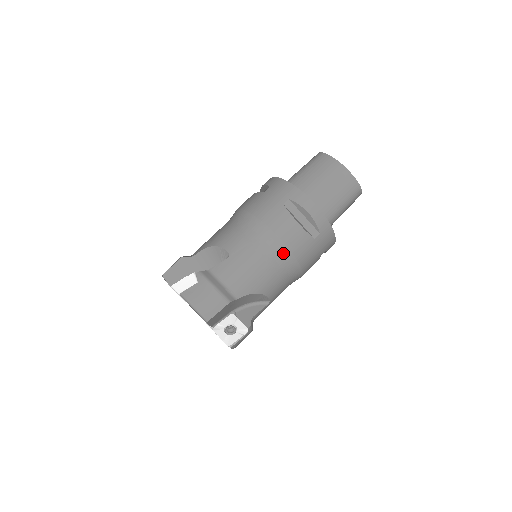
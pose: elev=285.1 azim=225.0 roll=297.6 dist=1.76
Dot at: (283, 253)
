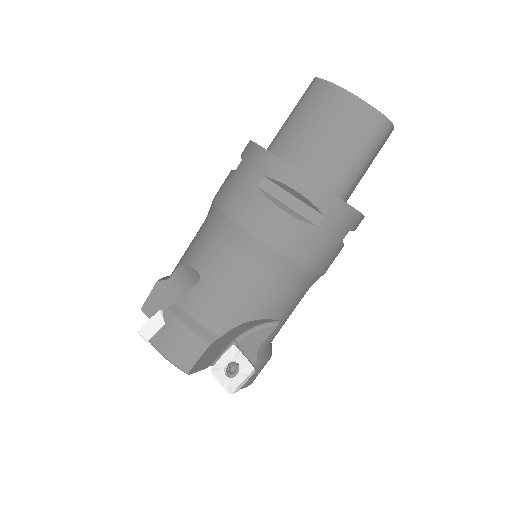
Dot at: (272, 259)
